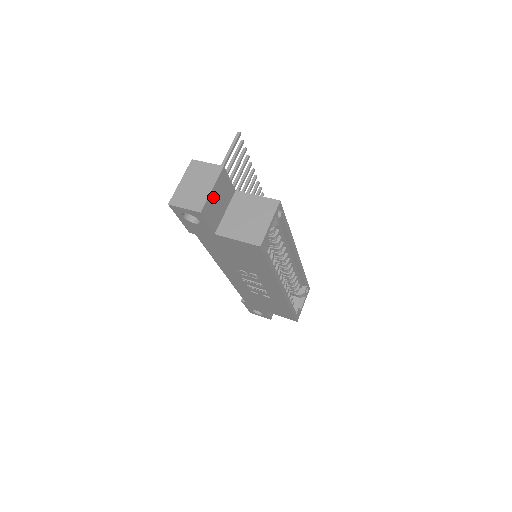
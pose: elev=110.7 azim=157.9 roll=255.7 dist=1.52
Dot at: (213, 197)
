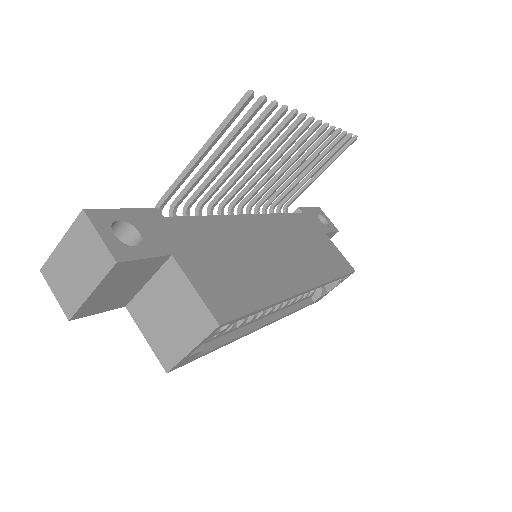
Dot at: (100, 294)
